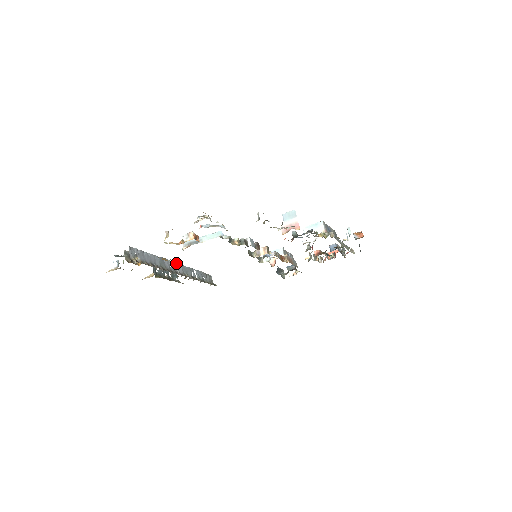
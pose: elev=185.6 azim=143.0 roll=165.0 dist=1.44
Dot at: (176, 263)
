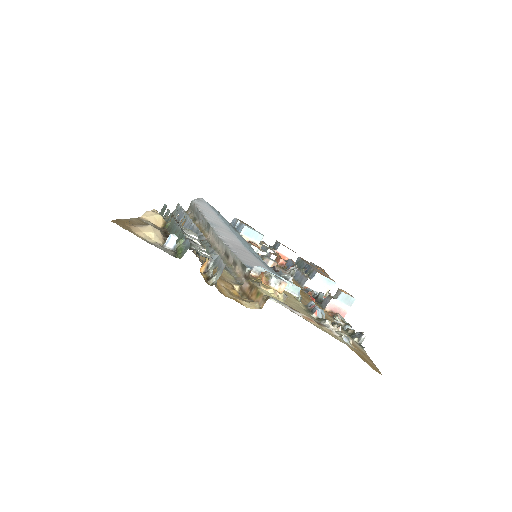
Dot at: (196, 227)
